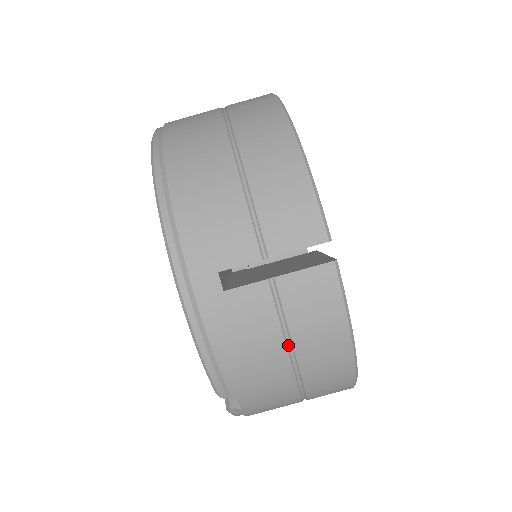
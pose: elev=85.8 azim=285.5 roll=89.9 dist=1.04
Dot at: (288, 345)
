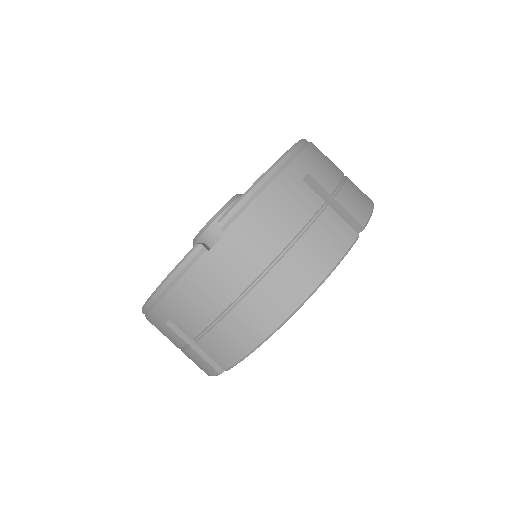
Dot at: (295, 239)
